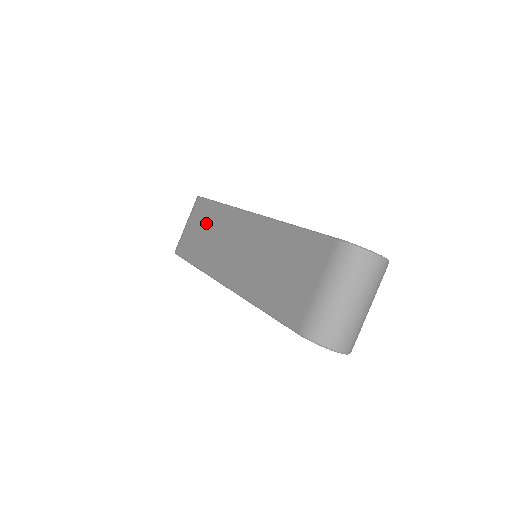
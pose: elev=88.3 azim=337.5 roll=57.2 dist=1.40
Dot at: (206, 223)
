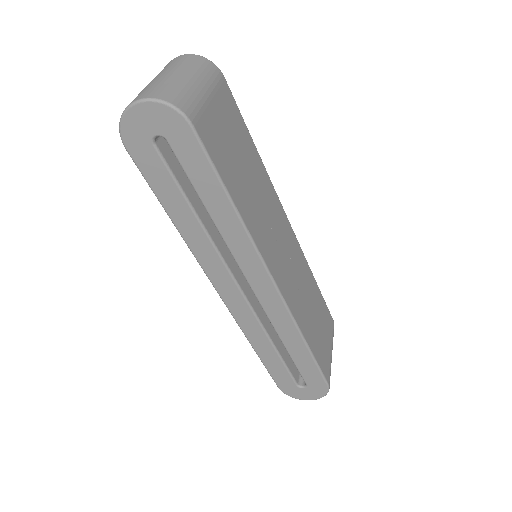
Dot at: occluded
